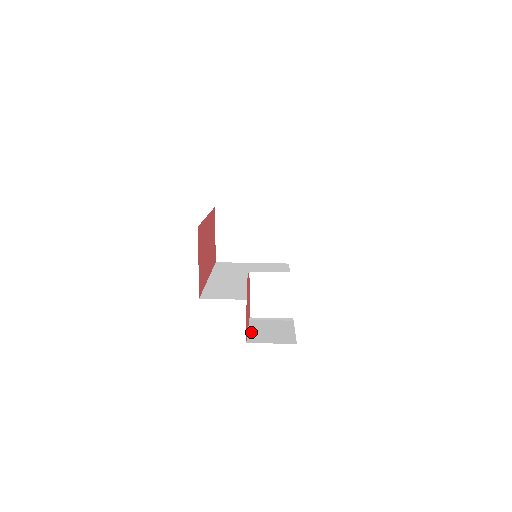
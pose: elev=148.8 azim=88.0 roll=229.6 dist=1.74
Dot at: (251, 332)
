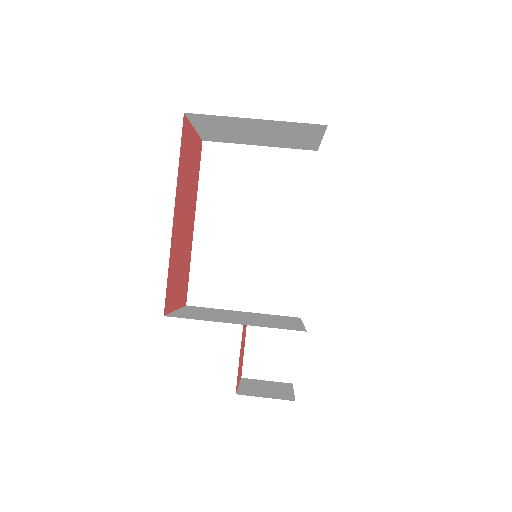
Dot at: (248, 350)
